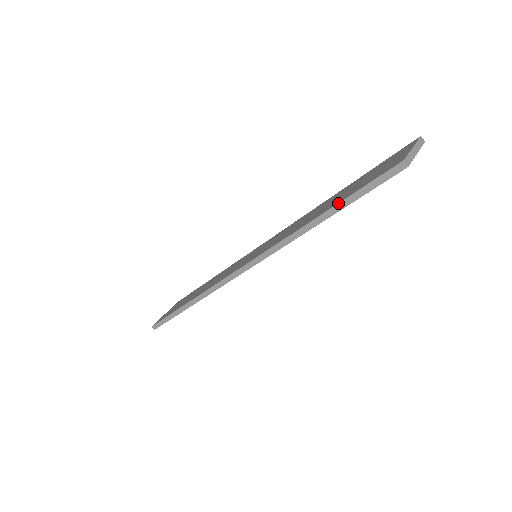
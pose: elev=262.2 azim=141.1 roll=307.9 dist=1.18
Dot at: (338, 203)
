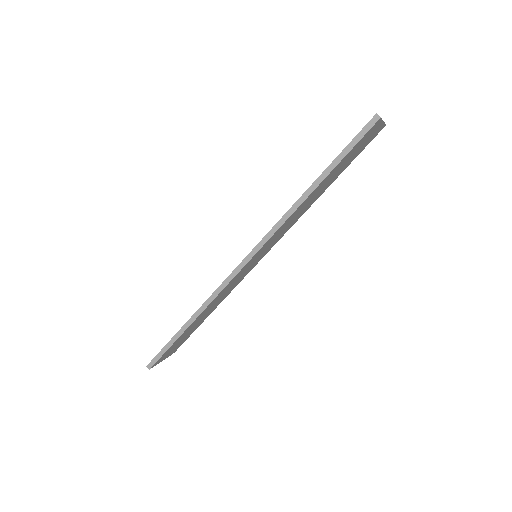
Dot at: occluded
